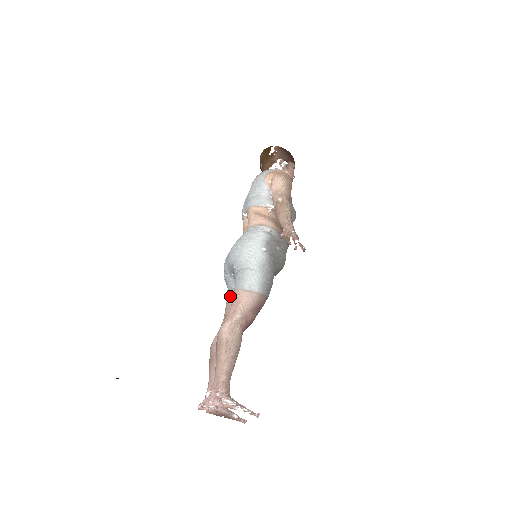
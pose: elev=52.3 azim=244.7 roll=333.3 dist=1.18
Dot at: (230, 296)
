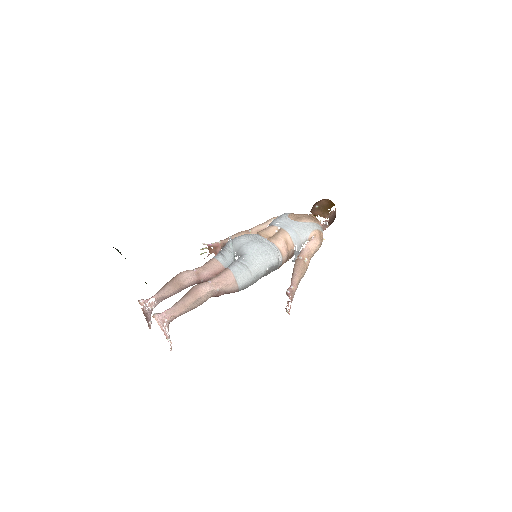
Dot at: (220, 261)
